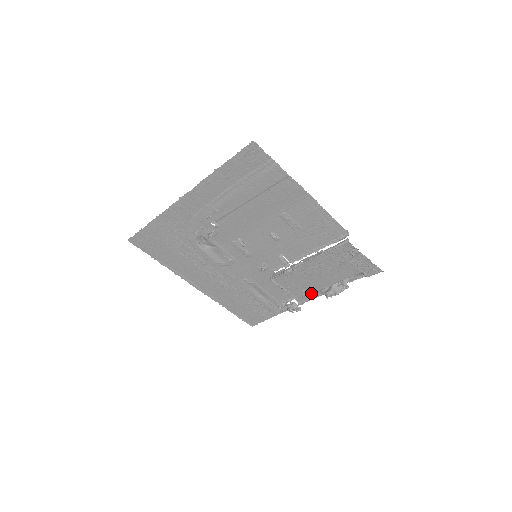
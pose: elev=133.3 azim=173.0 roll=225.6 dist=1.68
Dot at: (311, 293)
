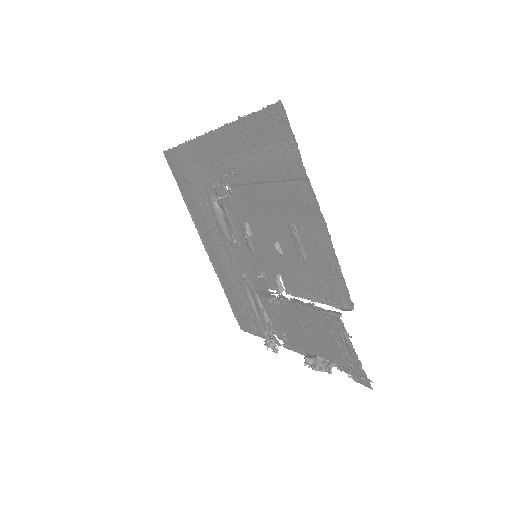
Dot at: (292, 344)
